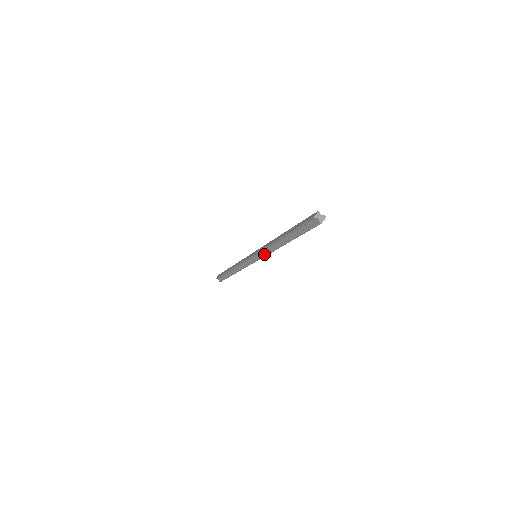
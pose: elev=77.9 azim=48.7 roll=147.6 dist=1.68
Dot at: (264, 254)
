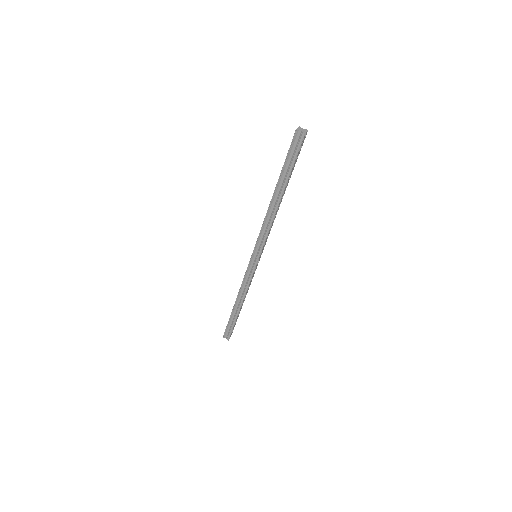
Dot at: (263, 240)
